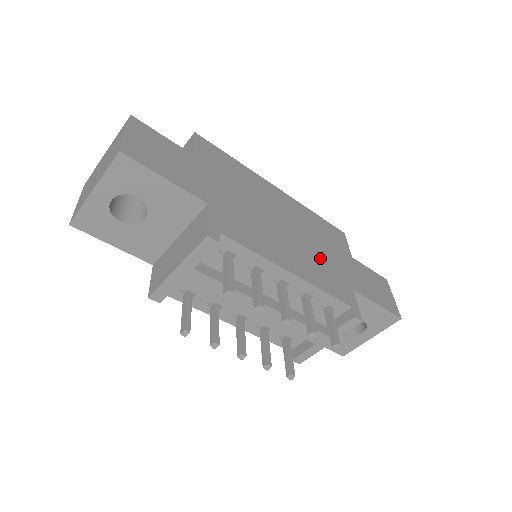
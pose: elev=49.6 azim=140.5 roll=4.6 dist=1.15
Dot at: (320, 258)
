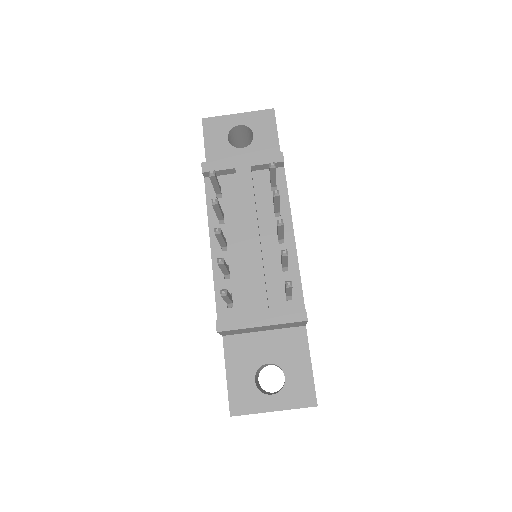
Dot at: occluded
